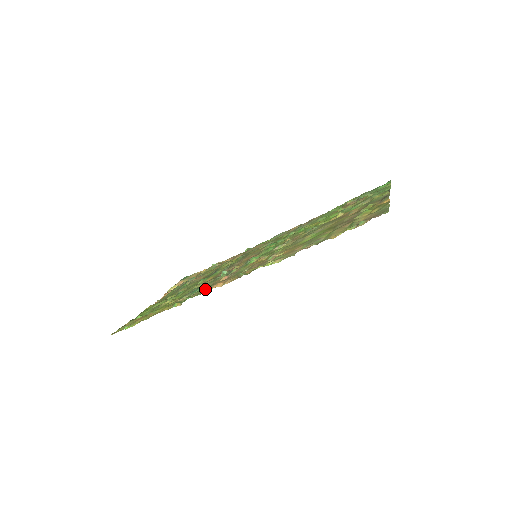
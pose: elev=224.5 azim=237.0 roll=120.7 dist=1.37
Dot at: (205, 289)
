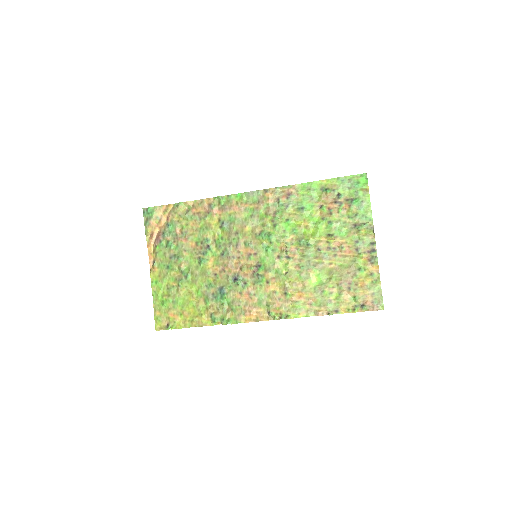
Dot at: (239, 315)
